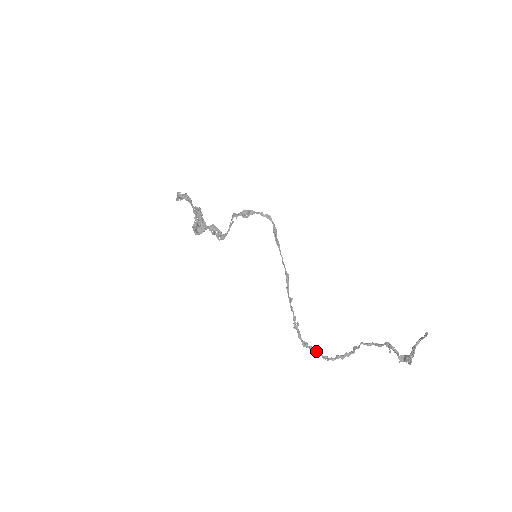
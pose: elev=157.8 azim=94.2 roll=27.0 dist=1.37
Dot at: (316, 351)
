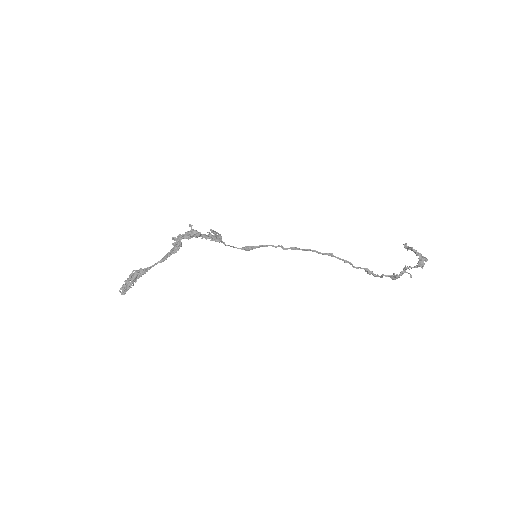
Dot at: (380, 276)
